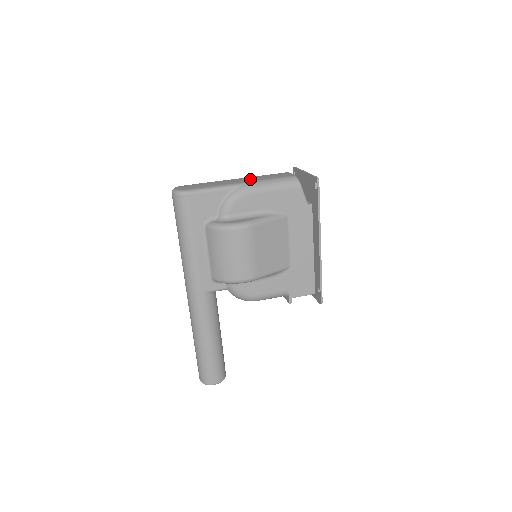
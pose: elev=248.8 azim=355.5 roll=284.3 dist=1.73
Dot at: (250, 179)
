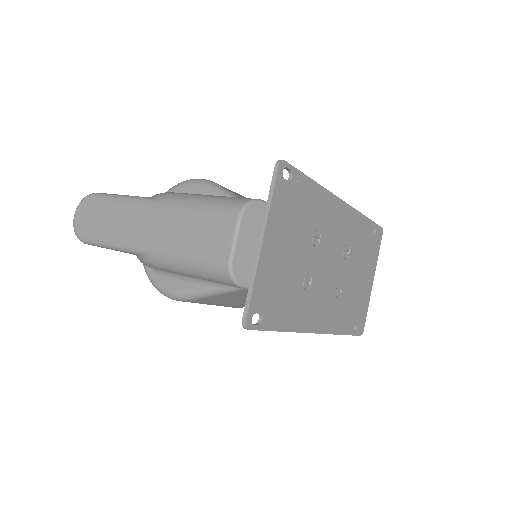
Dot at: (160, 233)
